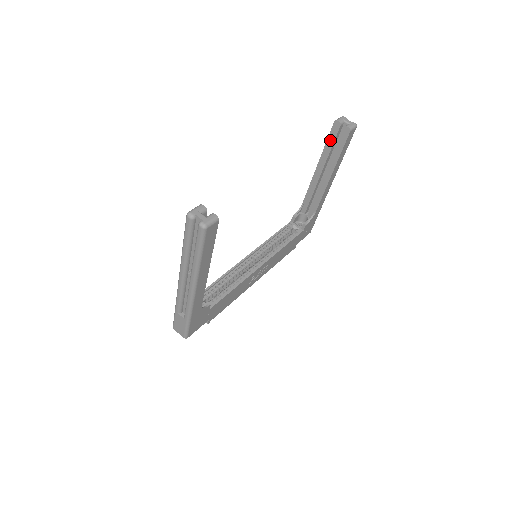
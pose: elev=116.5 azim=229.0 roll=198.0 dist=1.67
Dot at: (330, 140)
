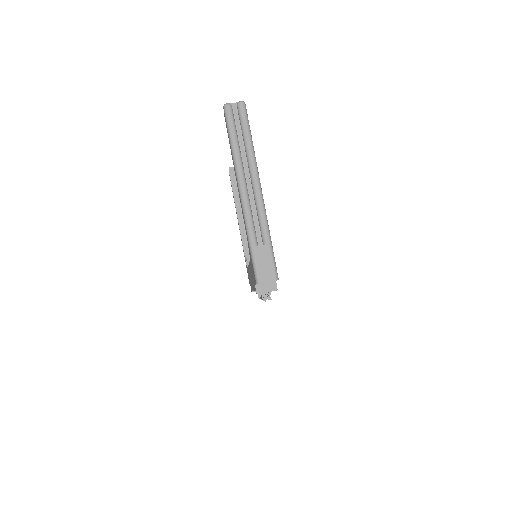
Dot at: (234, 184)
